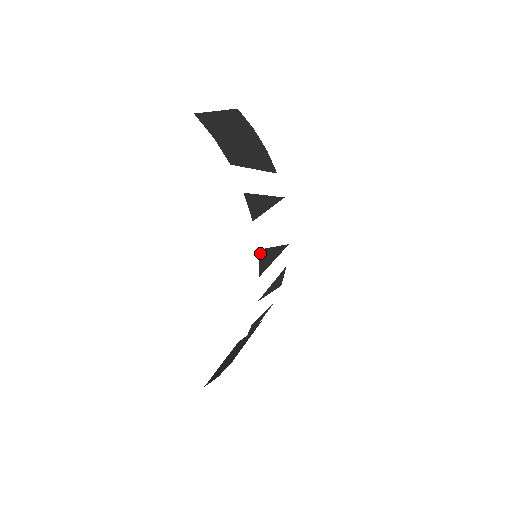
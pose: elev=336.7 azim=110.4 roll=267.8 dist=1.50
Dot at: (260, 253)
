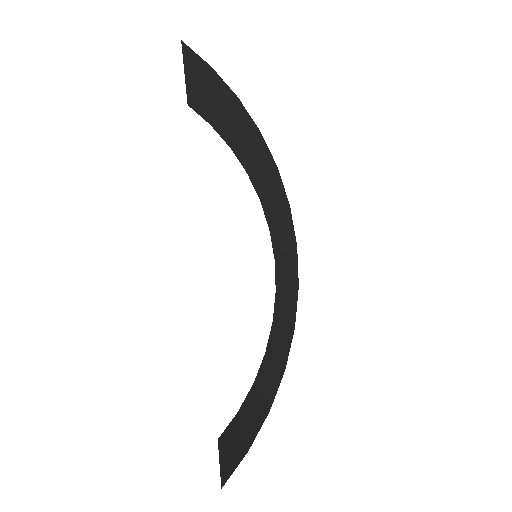
Dot at: (289, 215)
